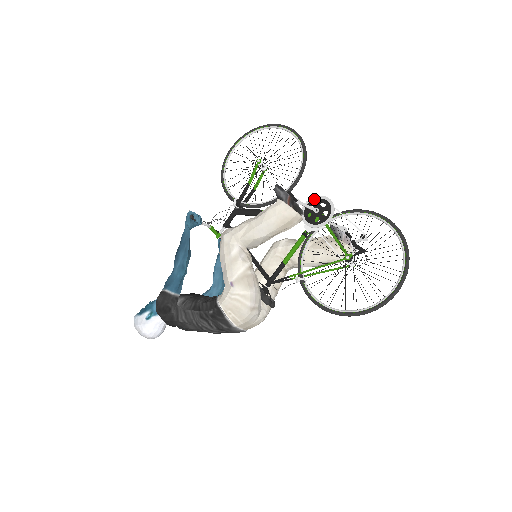
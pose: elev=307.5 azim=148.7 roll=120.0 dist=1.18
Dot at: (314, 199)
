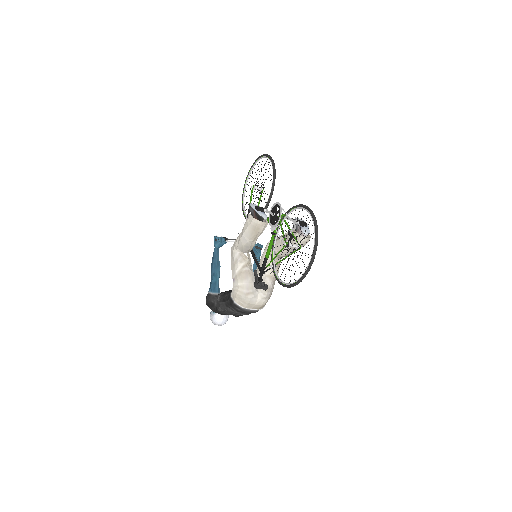
Dot at: (274, 206)
